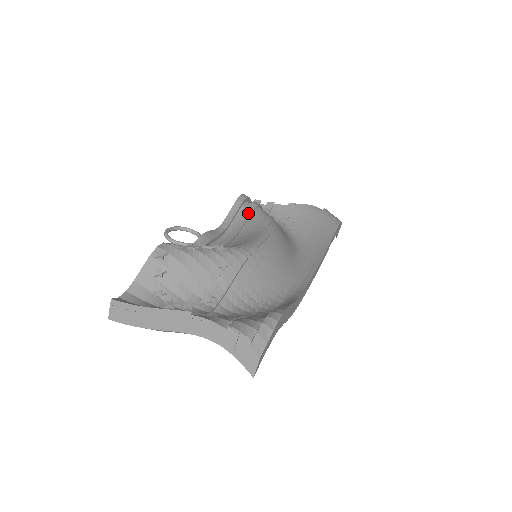
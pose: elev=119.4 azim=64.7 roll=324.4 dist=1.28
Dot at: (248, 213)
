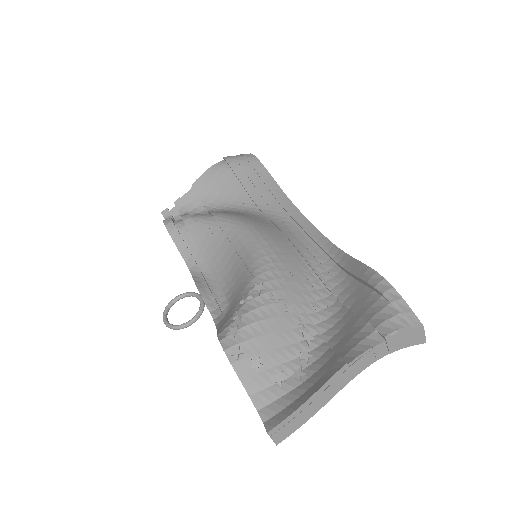
Dot at: (195, 232)
